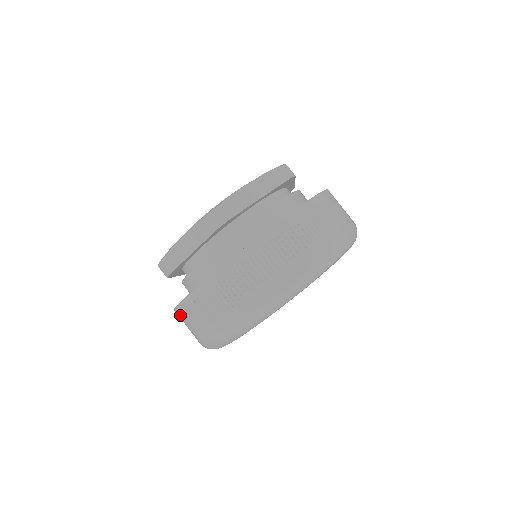
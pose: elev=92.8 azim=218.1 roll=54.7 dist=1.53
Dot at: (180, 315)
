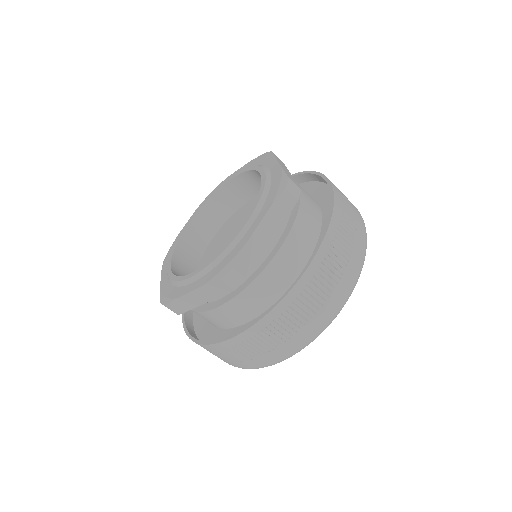
Dot at: occluded
